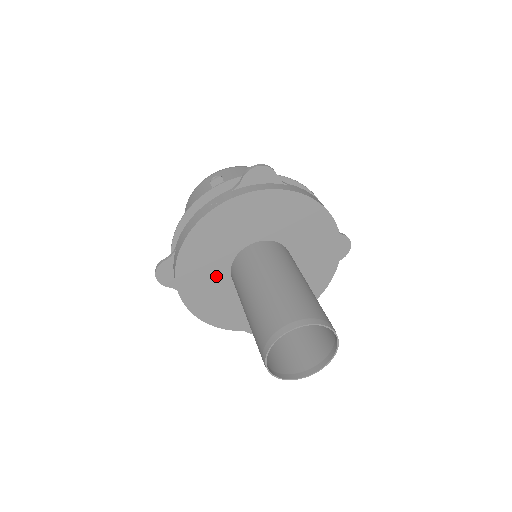
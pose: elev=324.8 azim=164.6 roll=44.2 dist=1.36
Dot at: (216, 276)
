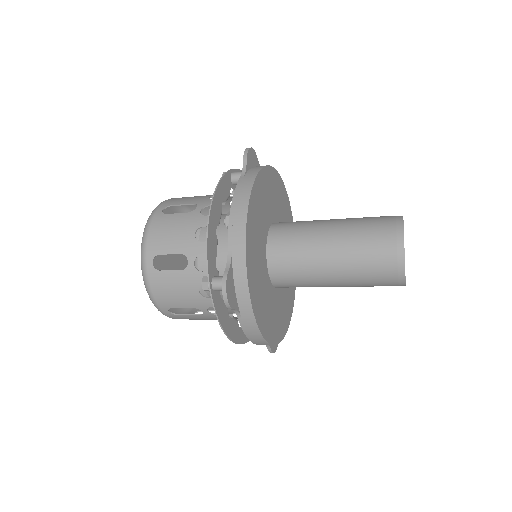
Dot at: (262, 273)
